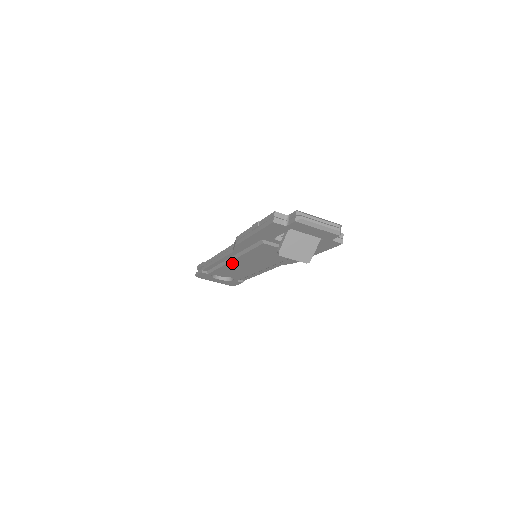
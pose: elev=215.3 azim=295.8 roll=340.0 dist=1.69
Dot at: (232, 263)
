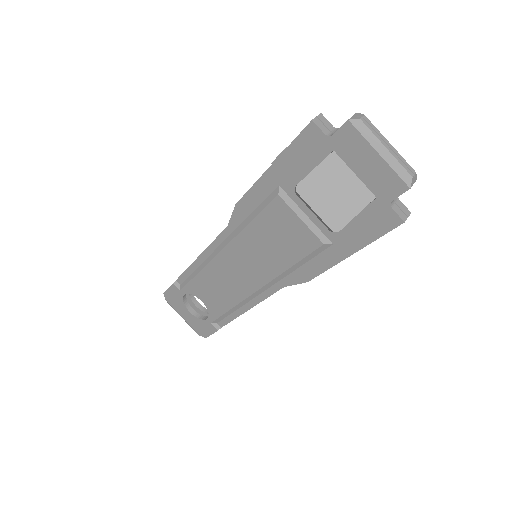
Dot at: (218, 260)
